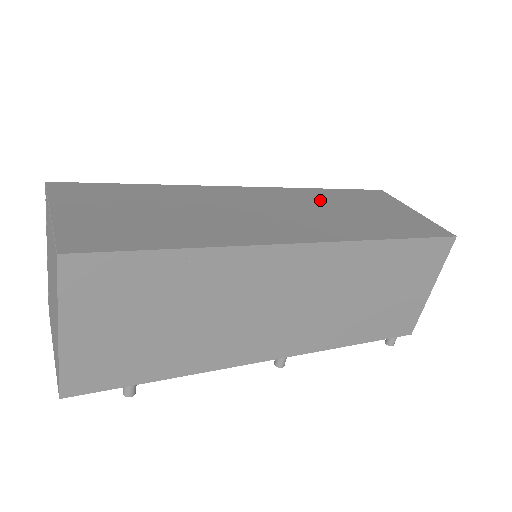
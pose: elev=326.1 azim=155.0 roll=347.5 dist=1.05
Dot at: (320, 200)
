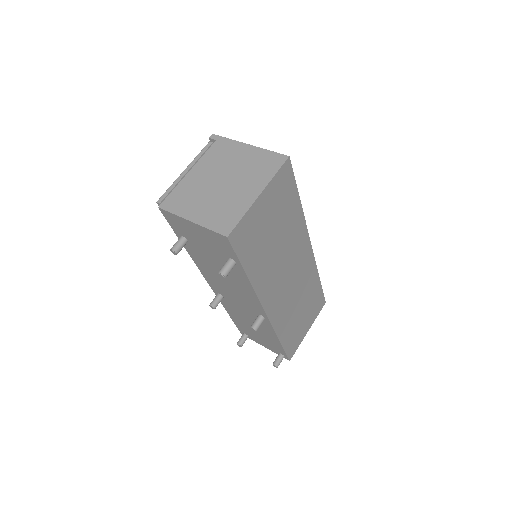
Dot at: occluded
